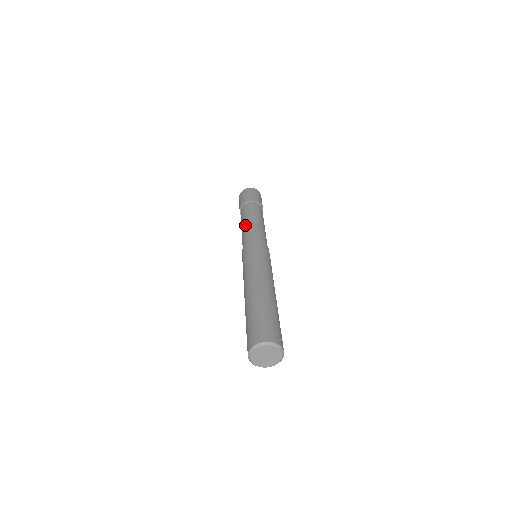
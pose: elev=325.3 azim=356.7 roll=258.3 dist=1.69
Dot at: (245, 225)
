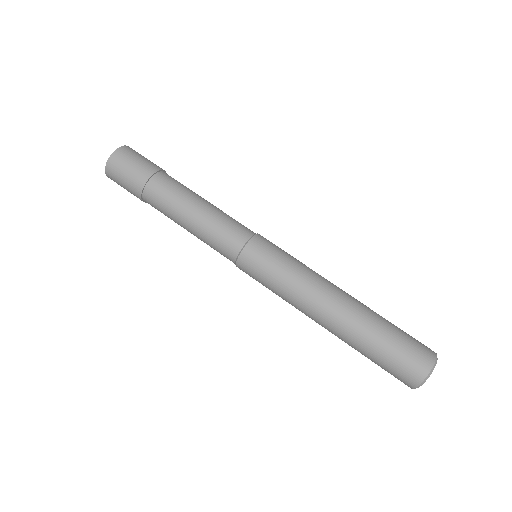
Dot at: (199, 219)
